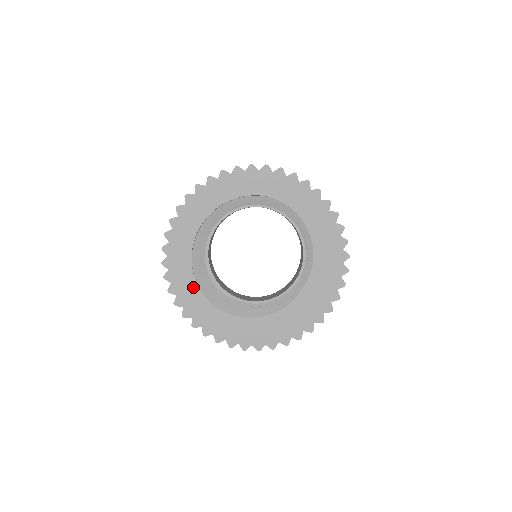
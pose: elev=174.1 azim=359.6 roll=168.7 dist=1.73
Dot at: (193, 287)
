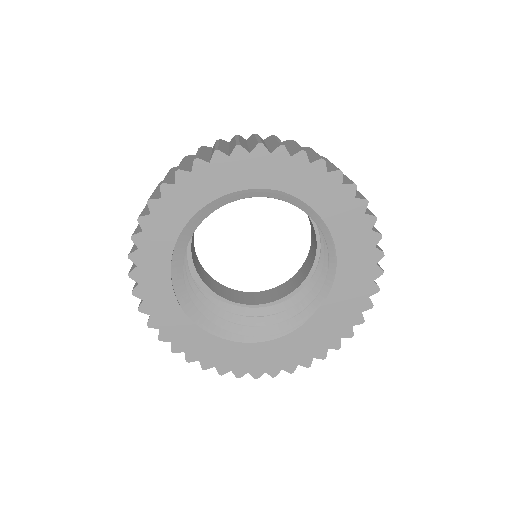
Dot at: (173, 306)
